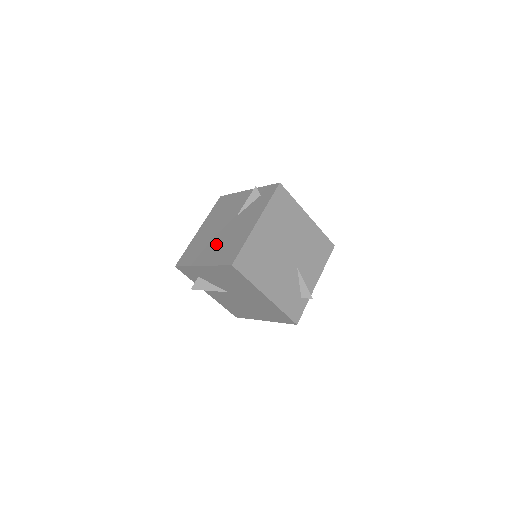
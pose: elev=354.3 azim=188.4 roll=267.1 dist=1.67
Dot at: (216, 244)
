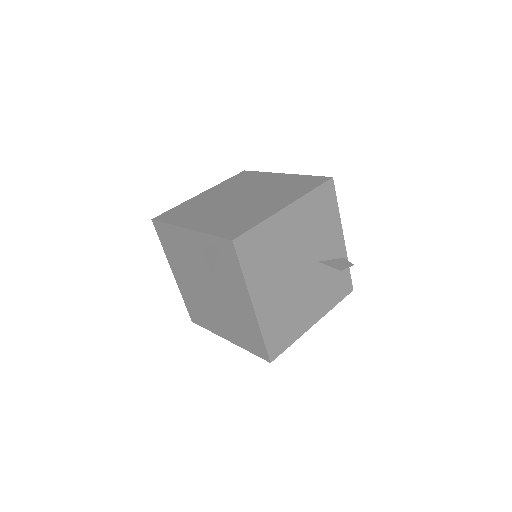
Dot at: (220, 316)
